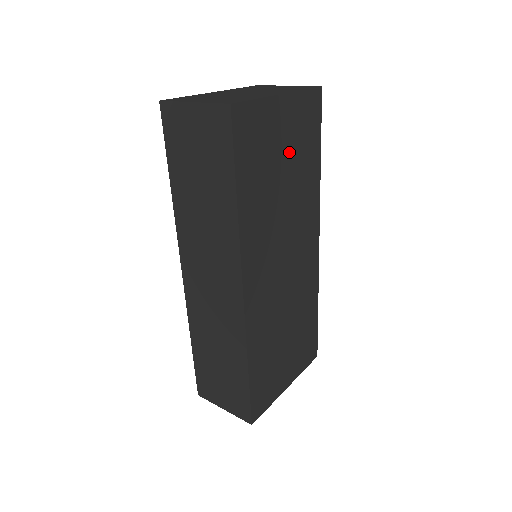
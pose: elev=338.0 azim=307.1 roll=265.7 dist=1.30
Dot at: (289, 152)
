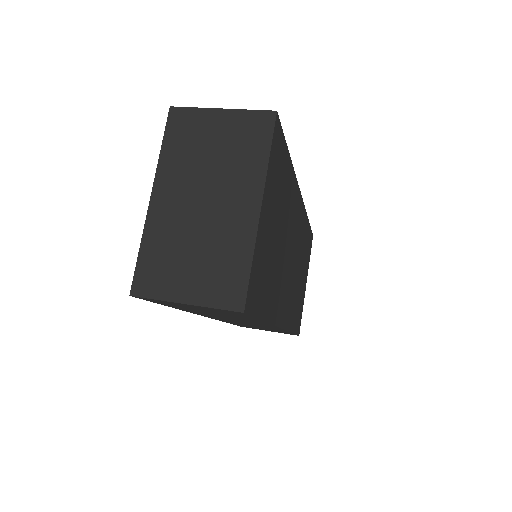
Dot at: (275, 216)
